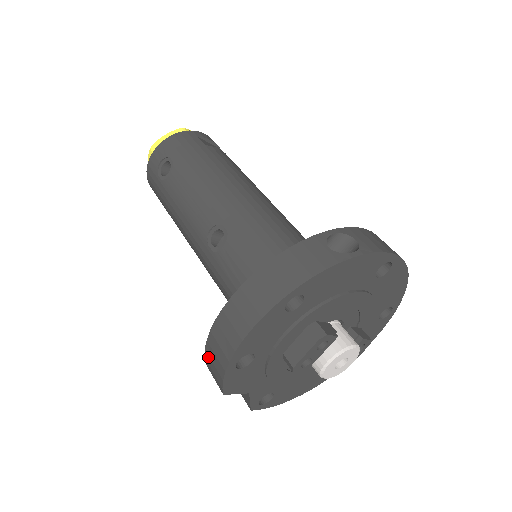
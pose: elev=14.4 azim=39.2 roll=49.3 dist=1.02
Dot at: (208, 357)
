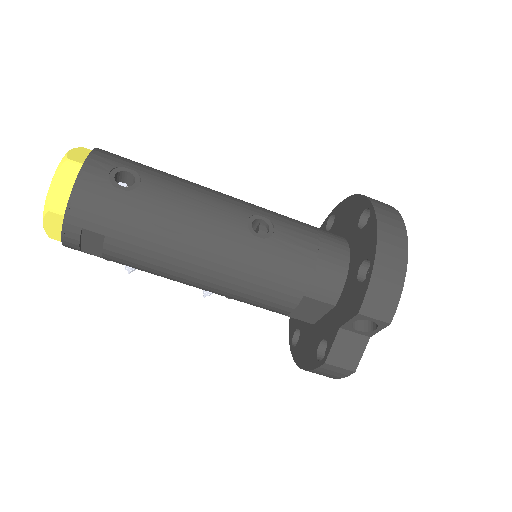
Dot at: (373, 293)
